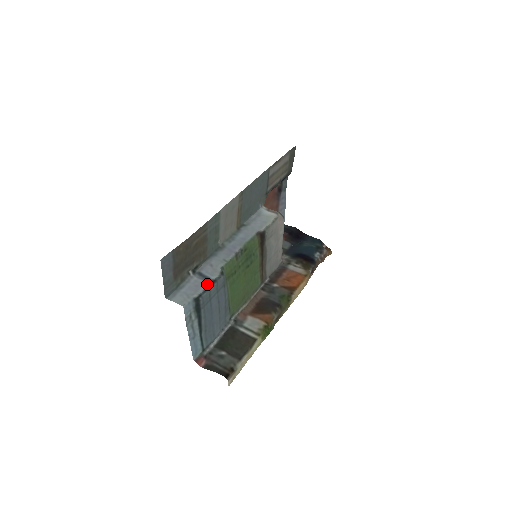
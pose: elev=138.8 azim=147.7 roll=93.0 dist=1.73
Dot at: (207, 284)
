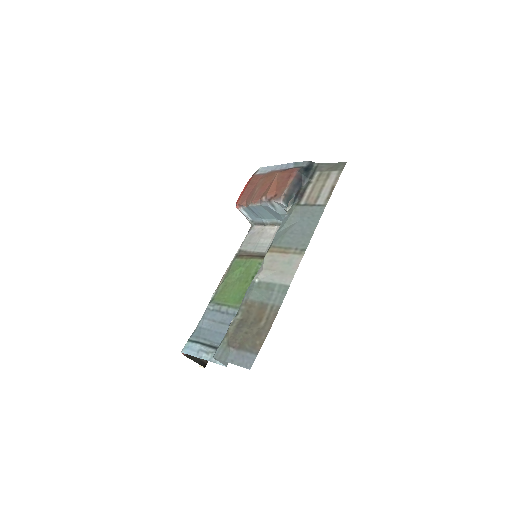
Dot at: occluded
